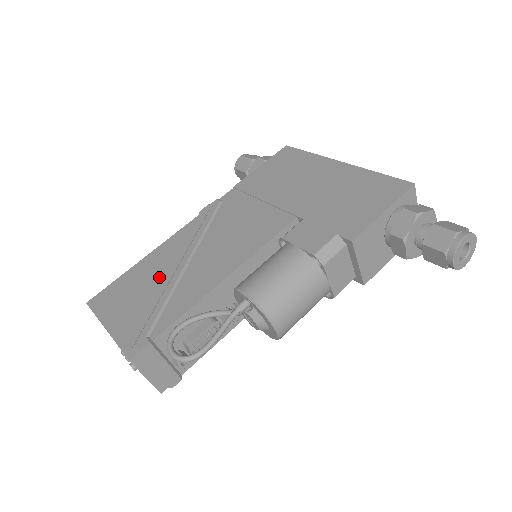
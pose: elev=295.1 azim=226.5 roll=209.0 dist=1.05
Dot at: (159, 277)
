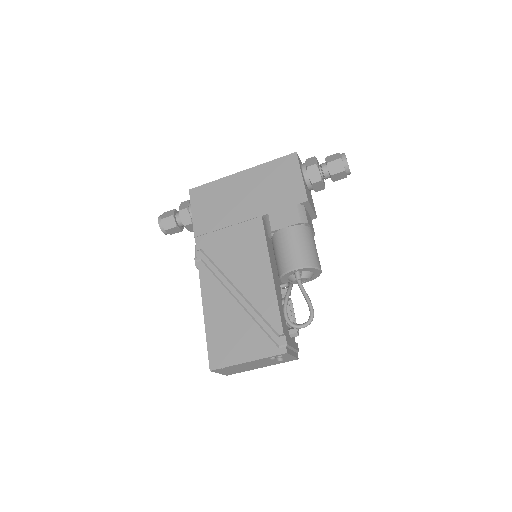
Dot at: (233, 314)
